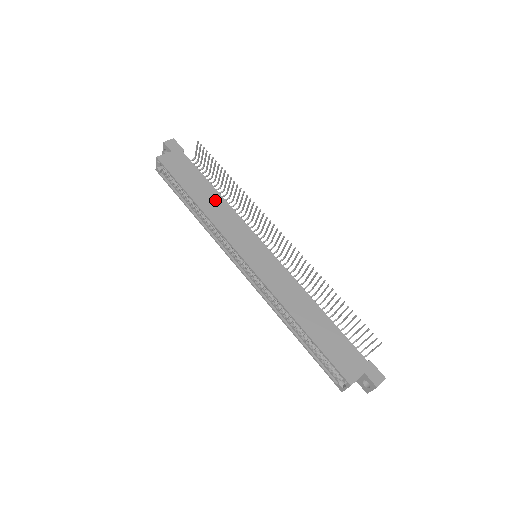
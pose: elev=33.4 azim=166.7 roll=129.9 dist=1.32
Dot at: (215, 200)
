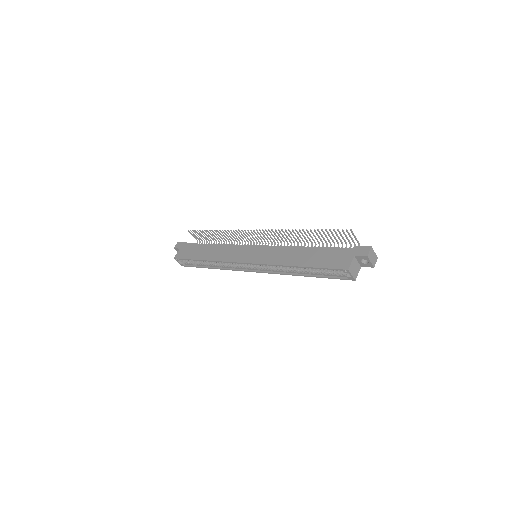
Dot at: (215, 249)
